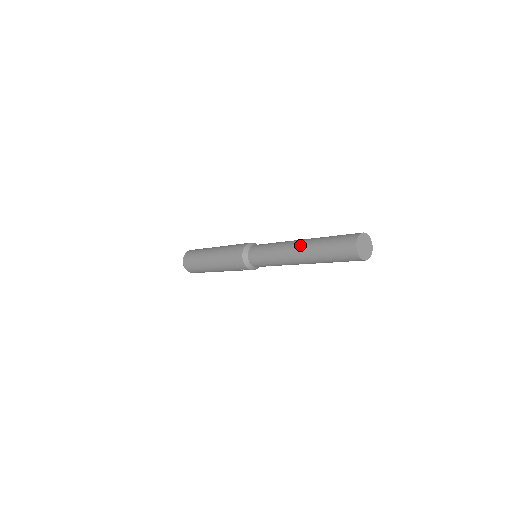
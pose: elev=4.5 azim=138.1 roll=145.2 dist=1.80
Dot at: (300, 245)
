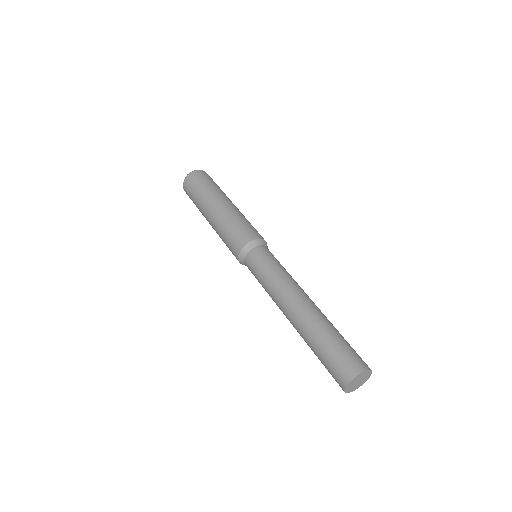
Dot at: (292, 322)
